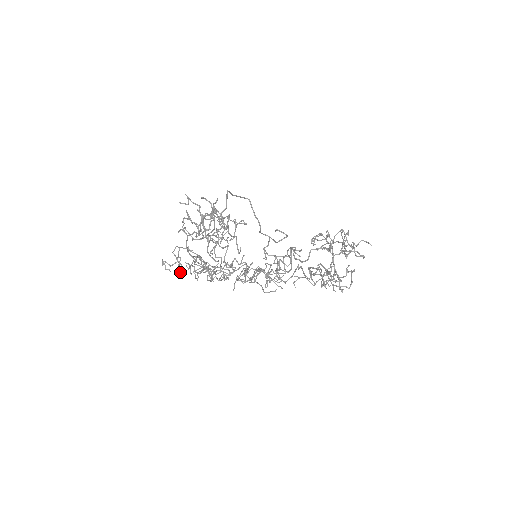
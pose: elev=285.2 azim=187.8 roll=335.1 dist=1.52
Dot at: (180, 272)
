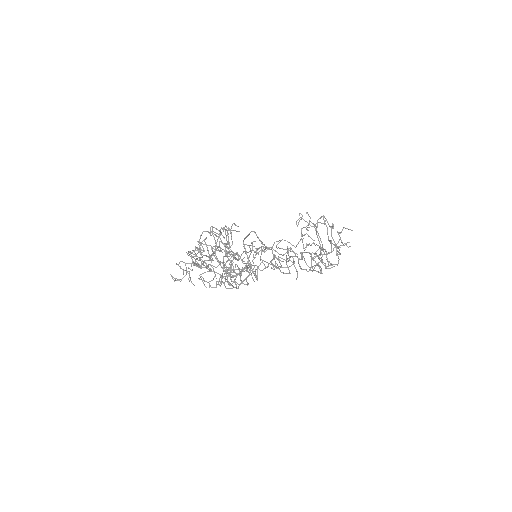
Dot at: (193, 284)
